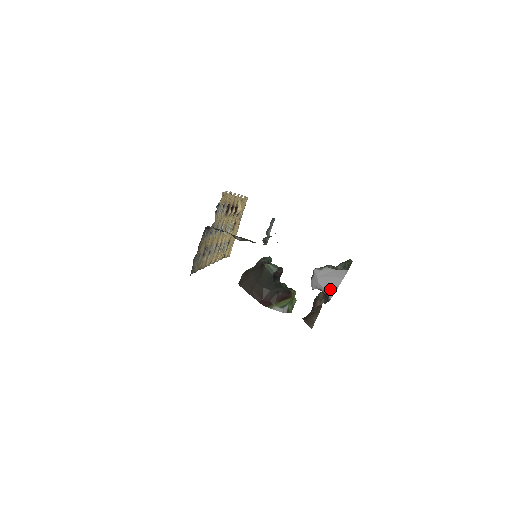
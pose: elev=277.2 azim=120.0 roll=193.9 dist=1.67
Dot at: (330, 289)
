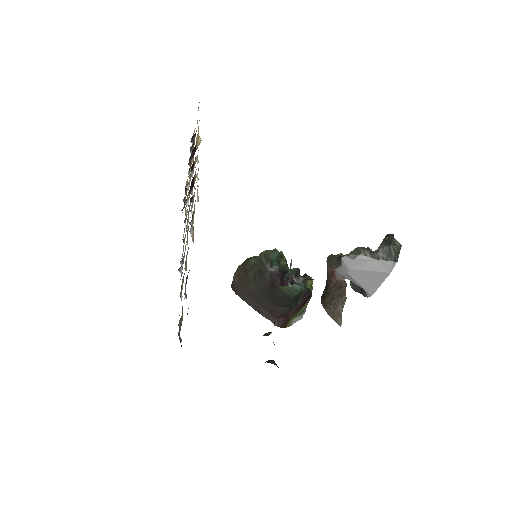
Dot at: (369, 286)
